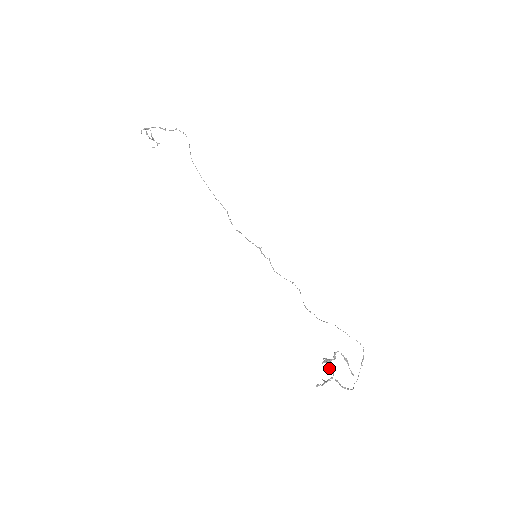
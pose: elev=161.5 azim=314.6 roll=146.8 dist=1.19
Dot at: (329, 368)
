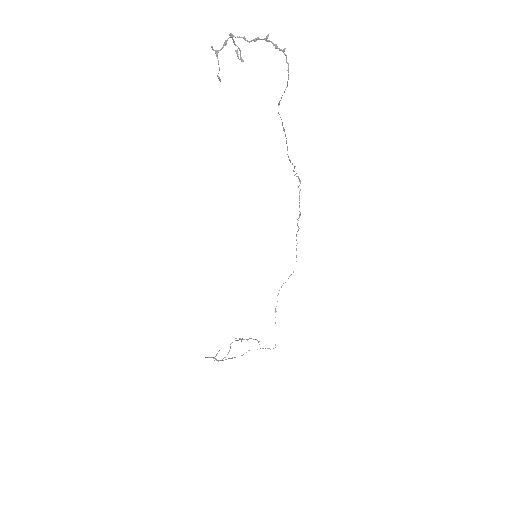
Dot at: (240, 339)
